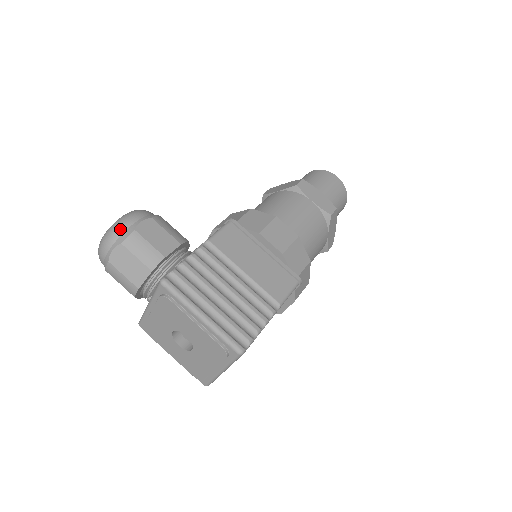
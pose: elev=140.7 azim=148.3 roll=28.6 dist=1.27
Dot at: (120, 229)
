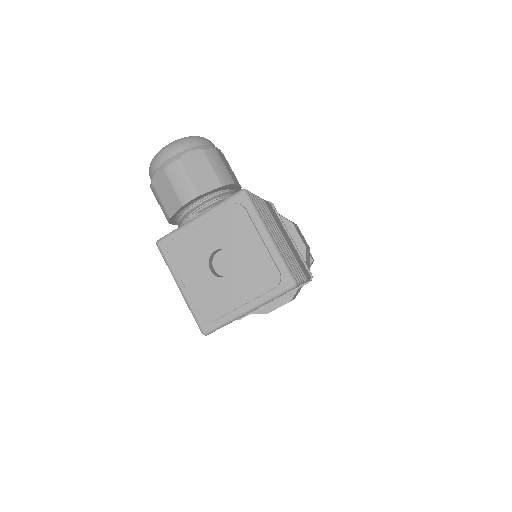
Dot at: (202, 140)
